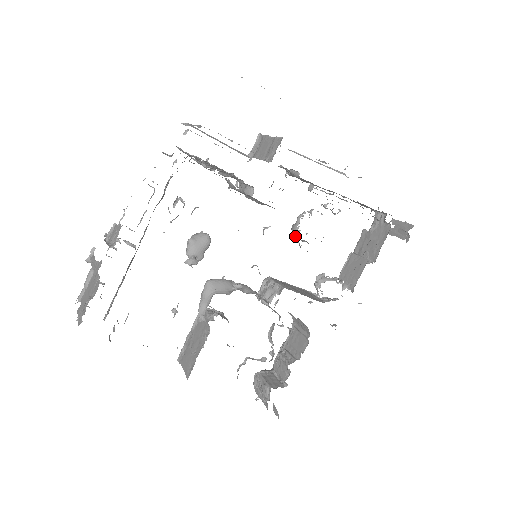
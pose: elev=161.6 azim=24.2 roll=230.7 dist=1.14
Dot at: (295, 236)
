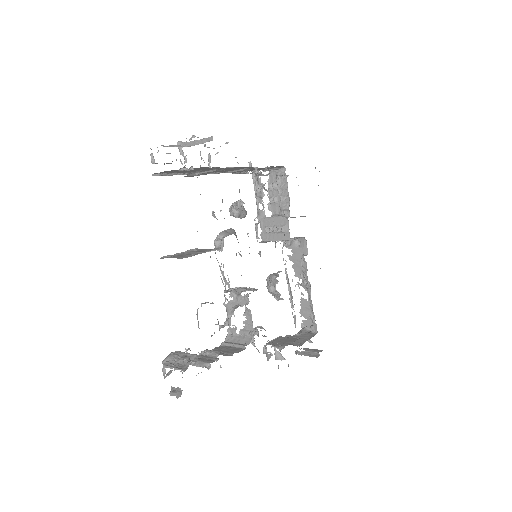
Dot at: (275, 276)
